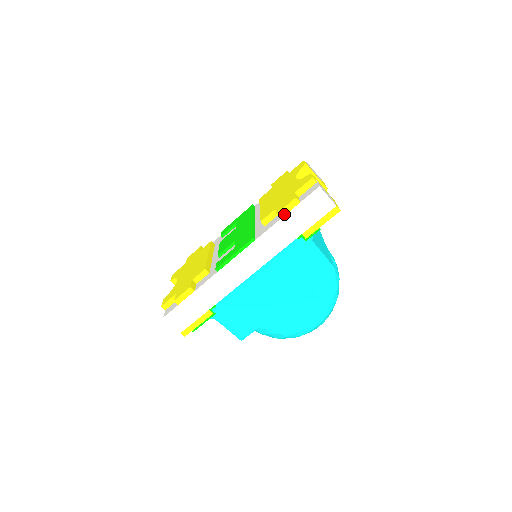
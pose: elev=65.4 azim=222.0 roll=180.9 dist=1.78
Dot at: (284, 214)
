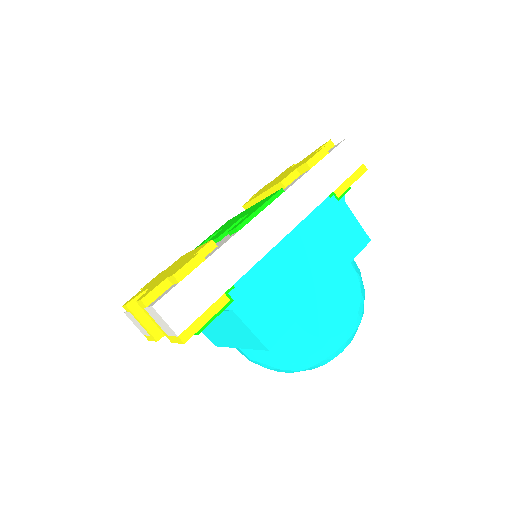
Dot at: (314, 164)
